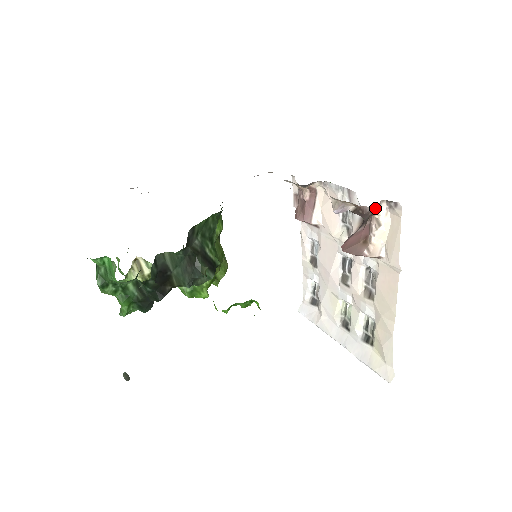
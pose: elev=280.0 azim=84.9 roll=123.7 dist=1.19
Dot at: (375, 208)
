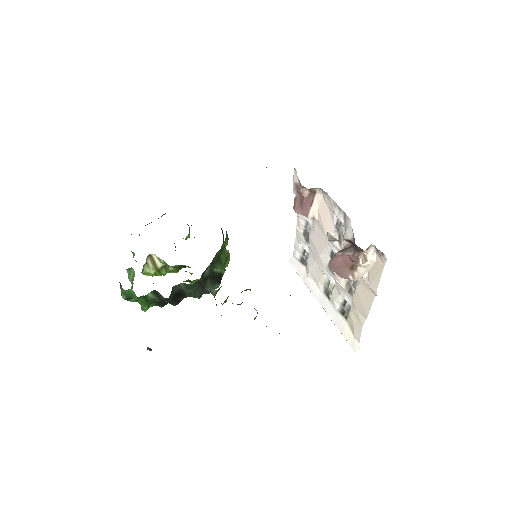
Dot at: occluded
